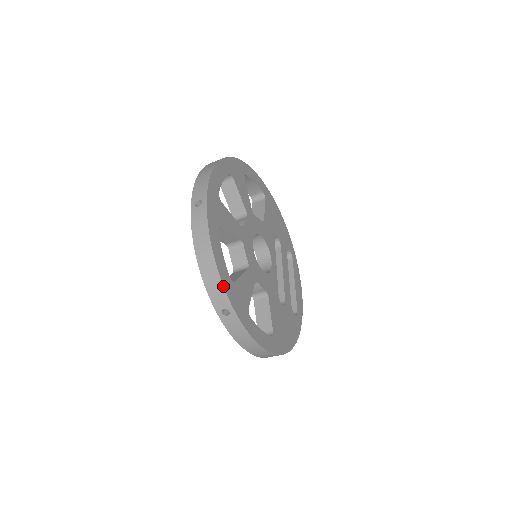
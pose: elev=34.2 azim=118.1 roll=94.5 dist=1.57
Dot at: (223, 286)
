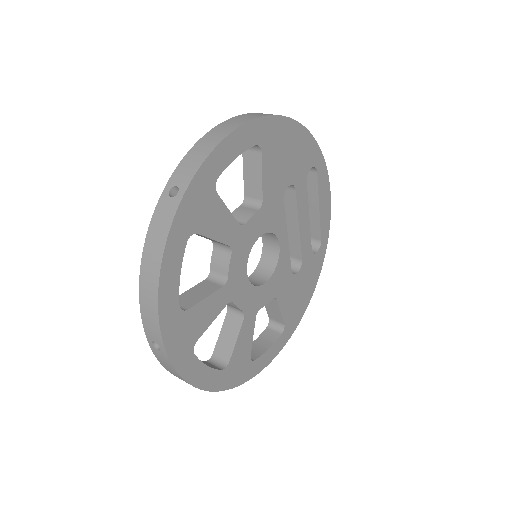
Dot at: occluded
